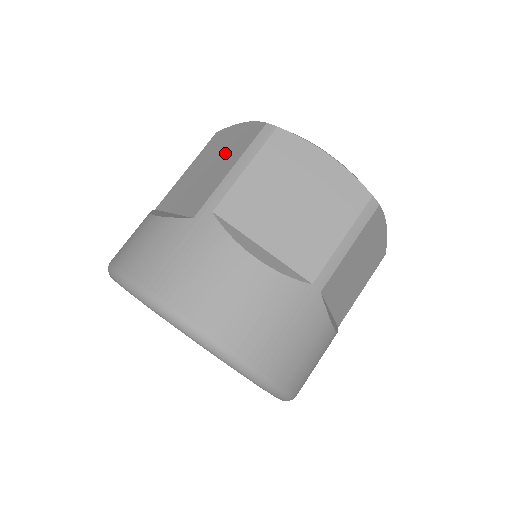
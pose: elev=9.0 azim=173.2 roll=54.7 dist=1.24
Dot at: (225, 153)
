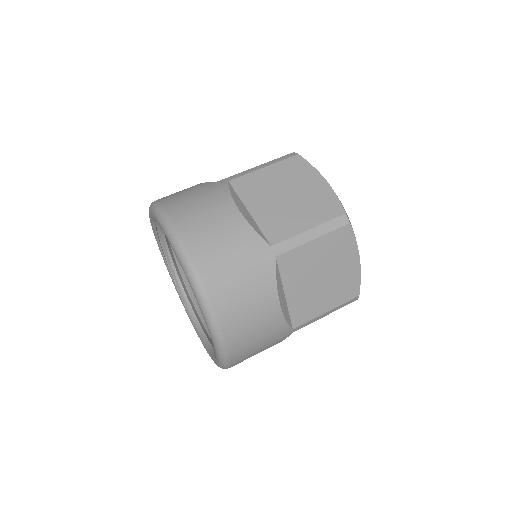
Dot at: occluded
